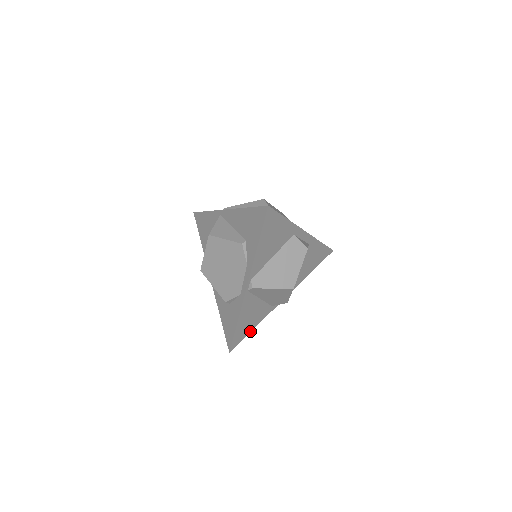
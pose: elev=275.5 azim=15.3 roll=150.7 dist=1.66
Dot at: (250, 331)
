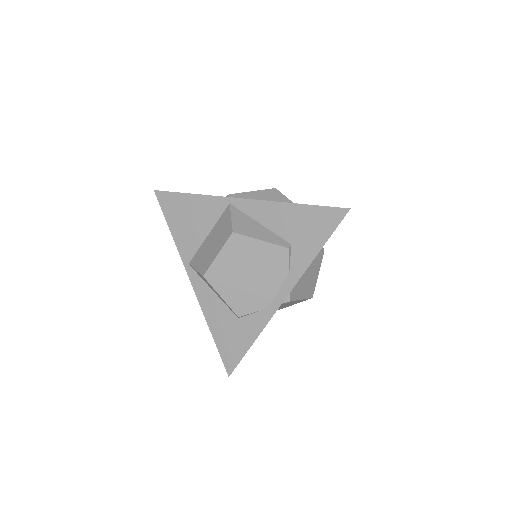
Dot at: occluded
